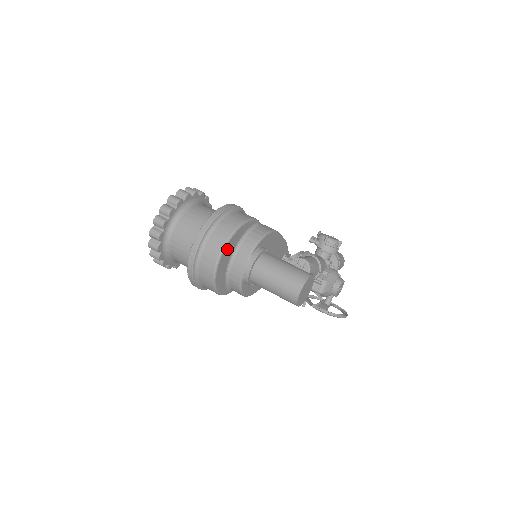
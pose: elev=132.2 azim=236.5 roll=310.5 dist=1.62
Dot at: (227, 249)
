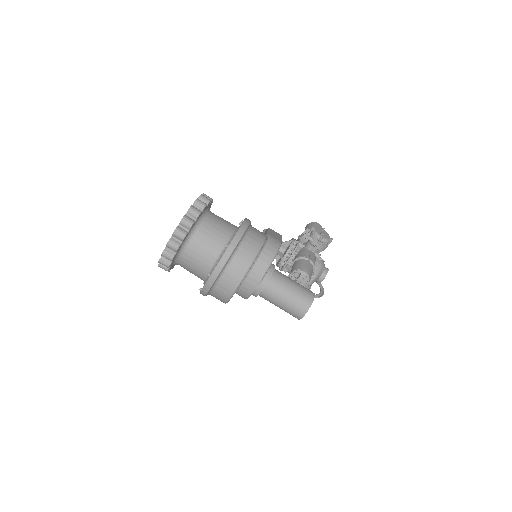
Dot at: (243, 279)
